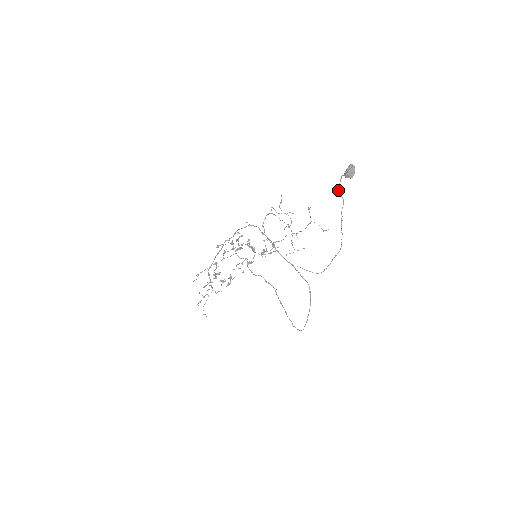
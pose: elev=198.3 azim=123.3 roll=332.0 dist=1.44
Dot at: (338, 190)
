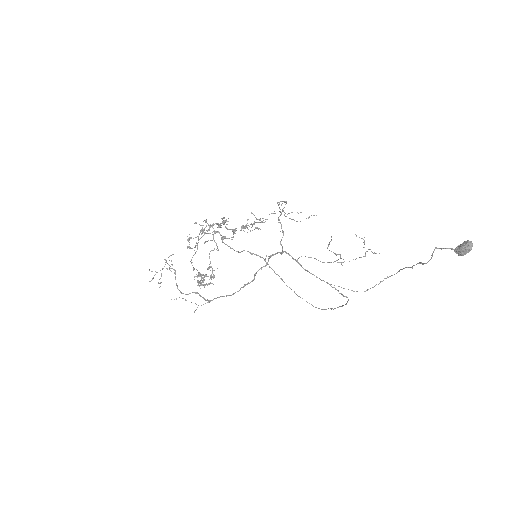
Dot at: occluded
